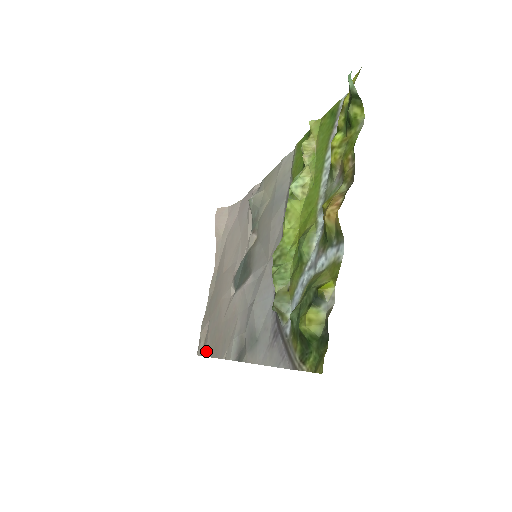
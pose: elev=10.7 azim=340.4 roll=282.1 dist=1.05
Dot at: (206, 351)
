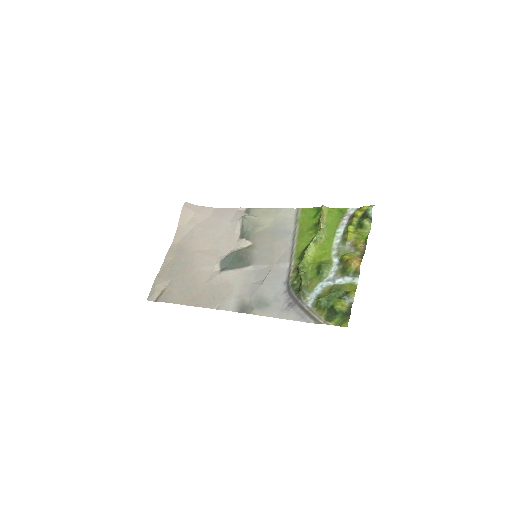
Dot at: (174, 300)
